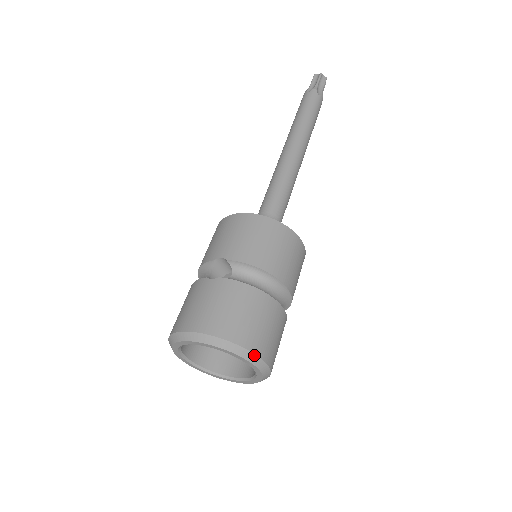
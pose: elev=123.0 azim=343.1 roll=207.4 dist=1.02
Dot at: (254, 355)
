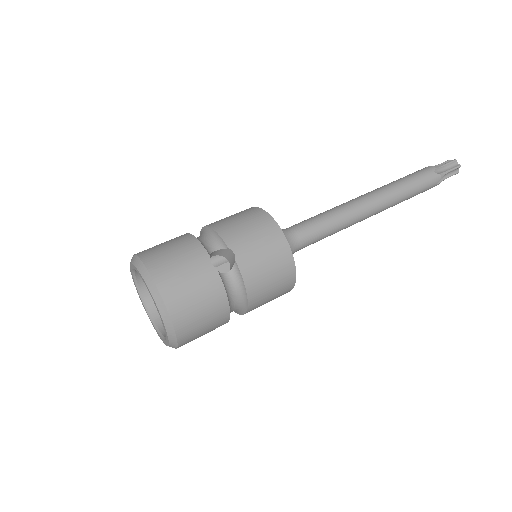
Dot at: (176, 342)
